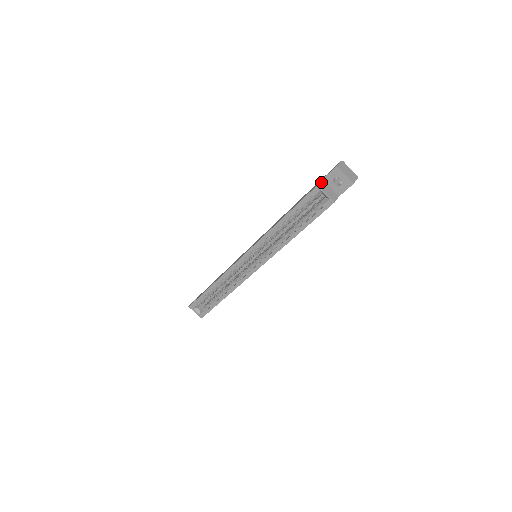
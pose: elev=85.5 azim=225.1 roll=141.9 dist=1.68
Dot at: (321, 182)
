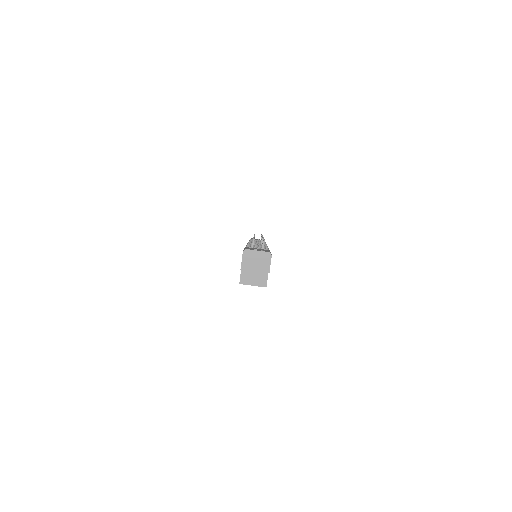
Dot at: (241, 274)
